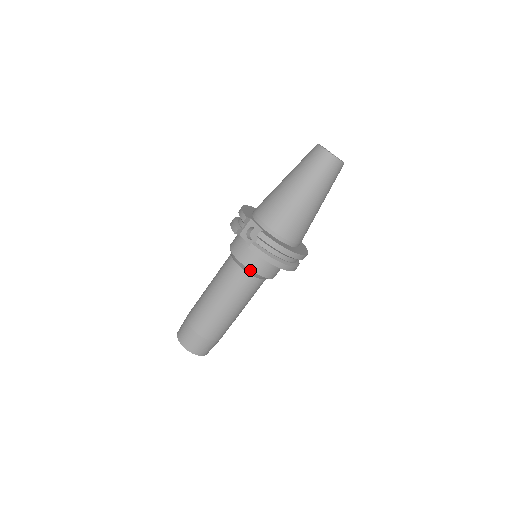
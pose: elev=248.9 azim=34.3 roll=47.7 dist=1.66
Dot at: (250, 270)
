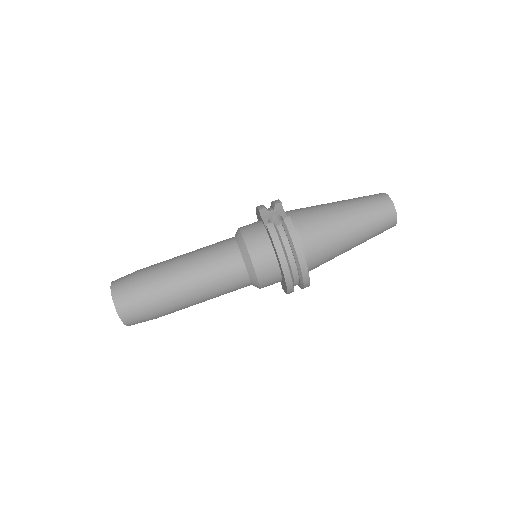
Dot at: (248, 253)
